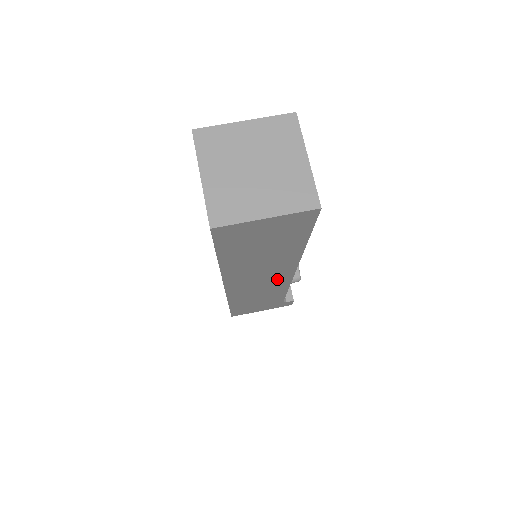
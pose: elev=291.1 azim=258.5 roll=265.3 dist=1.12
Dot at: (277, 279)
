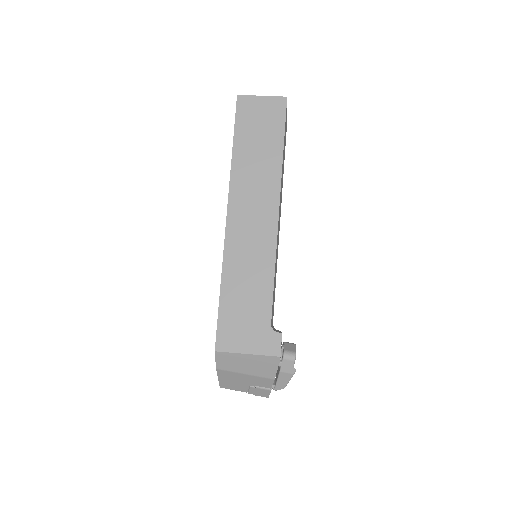
Dot at: (266, 220)
